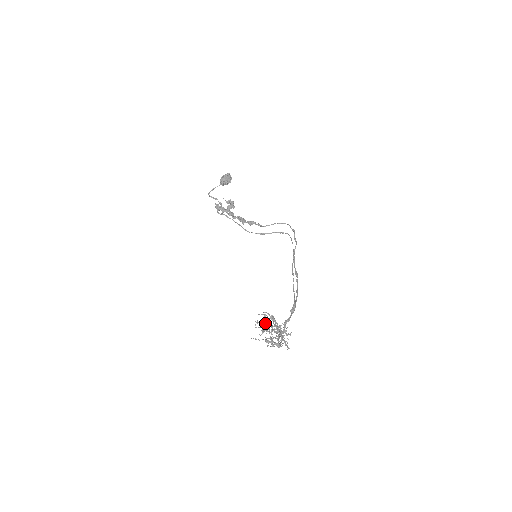
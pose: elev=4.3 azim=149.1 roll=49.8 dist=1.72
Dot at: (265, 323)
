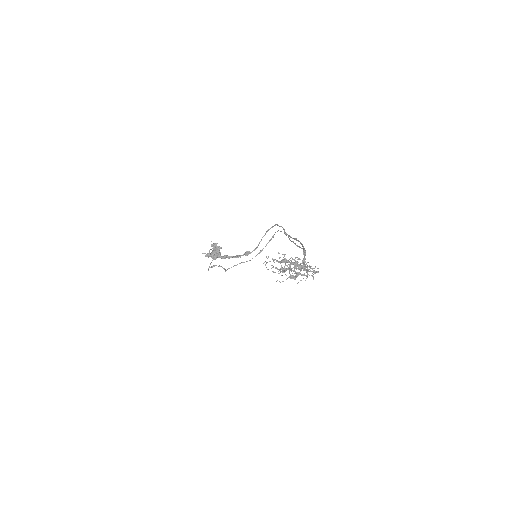
Dot at: (282, 270)
